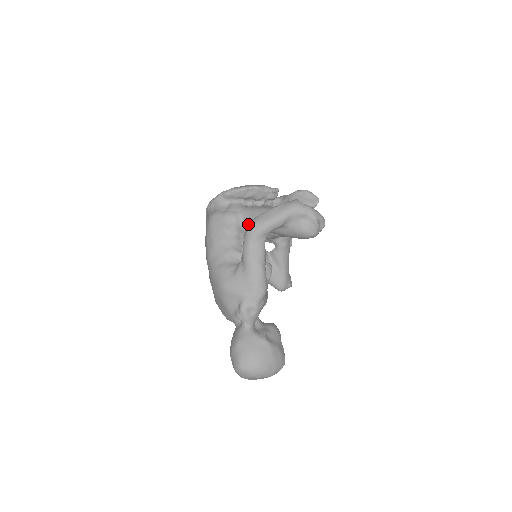
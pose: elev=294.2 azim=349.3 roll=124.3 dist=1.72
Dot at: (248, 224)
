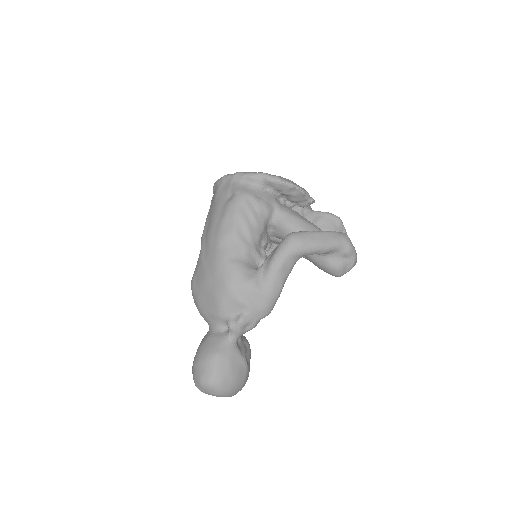
Dot at: (293, 235)
